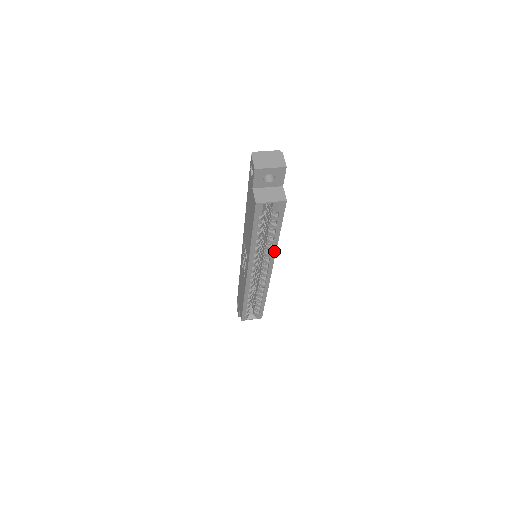
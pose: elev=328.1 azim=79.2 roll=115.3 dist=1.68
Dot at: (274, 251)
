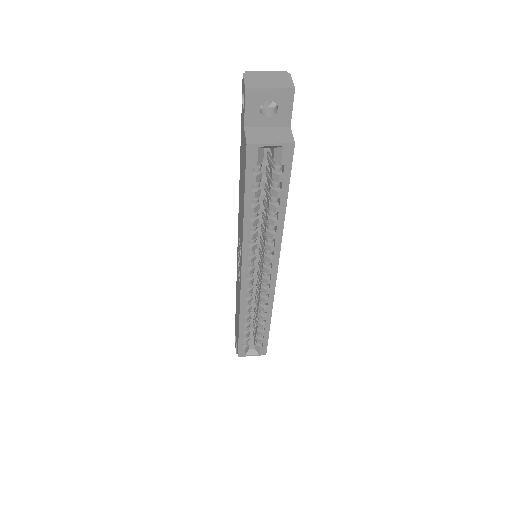
Dot at: (279, 240)
